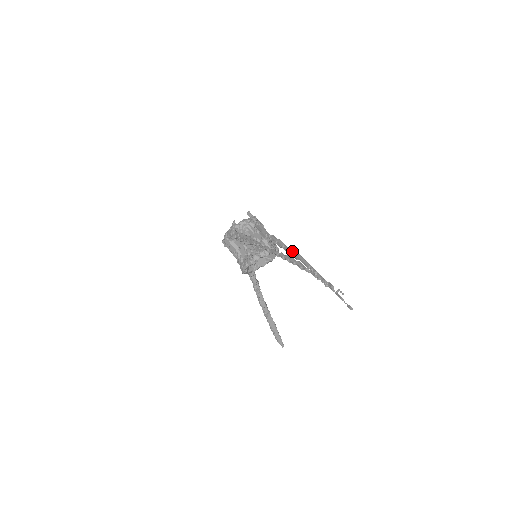
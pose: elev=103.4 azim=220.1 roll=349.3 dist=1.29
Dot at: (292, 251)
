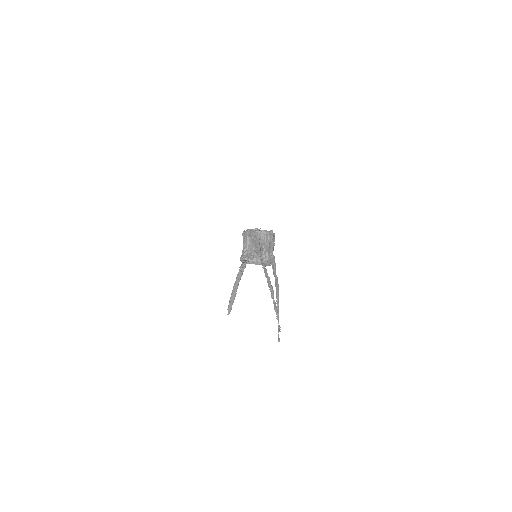
Dot at: (276, 278)
